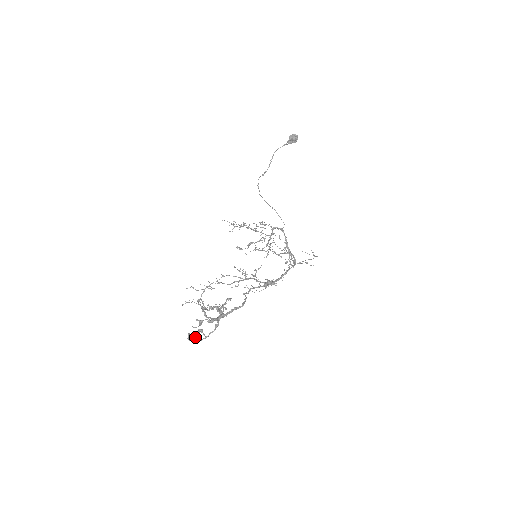
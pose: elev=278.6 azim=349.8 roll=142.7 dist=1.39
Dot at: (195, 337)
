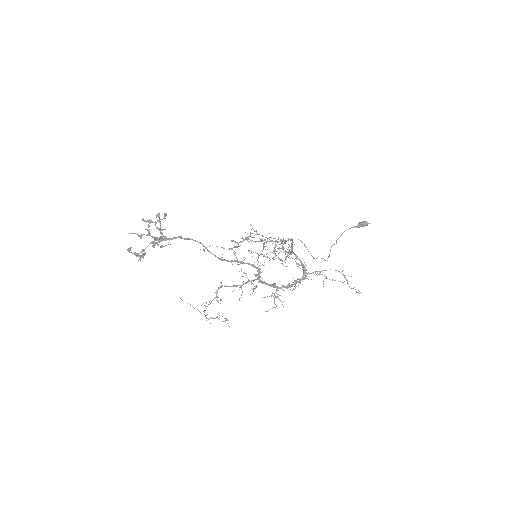
Dot at: (136, 255)
